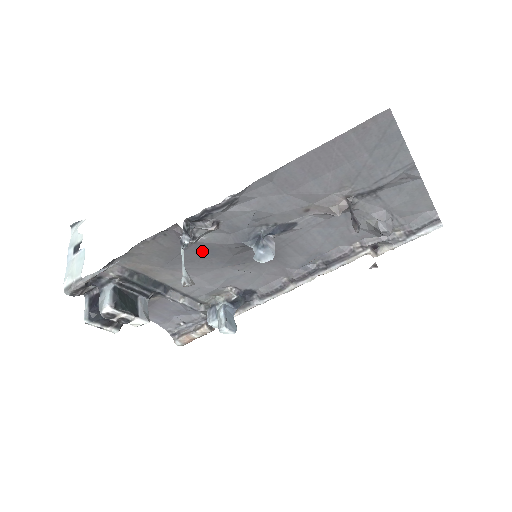
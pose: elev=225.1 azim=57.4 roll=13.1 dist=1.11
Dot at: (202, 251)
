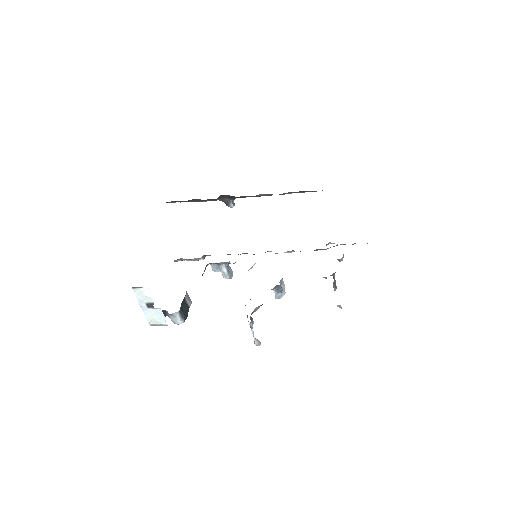
Dot at: occluded
